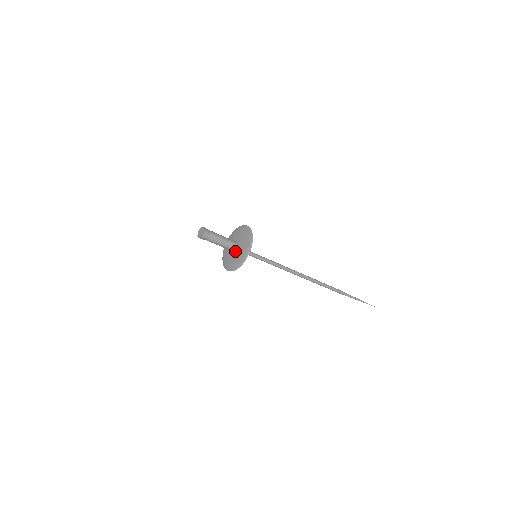
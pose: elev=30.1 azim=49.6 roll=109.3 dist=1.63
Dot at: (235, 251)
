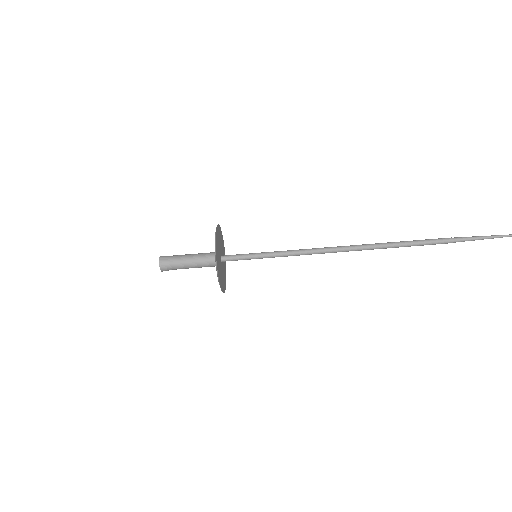
Dot at: occluded
